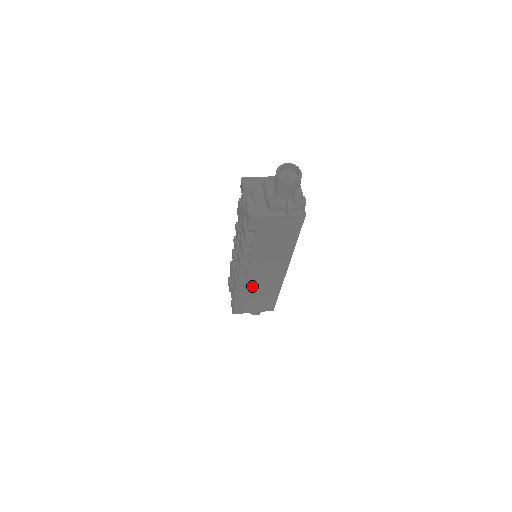
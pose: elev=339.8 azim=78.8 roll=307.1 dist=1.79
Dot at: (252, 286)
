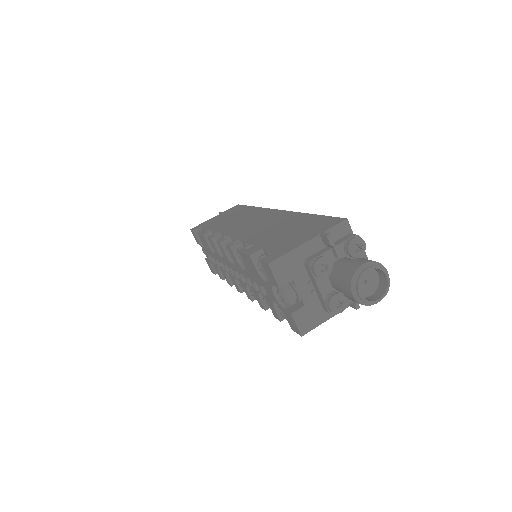
Dot at: occluded
